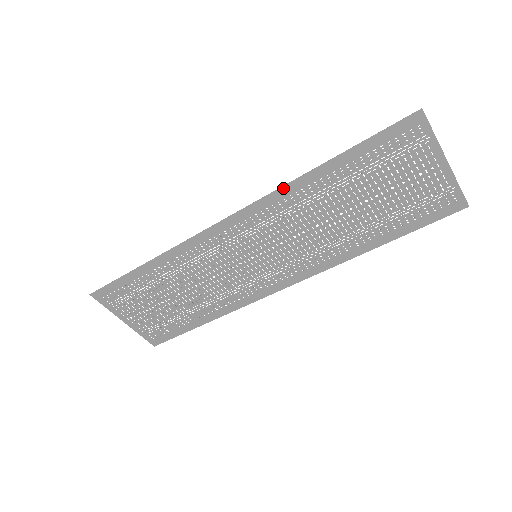
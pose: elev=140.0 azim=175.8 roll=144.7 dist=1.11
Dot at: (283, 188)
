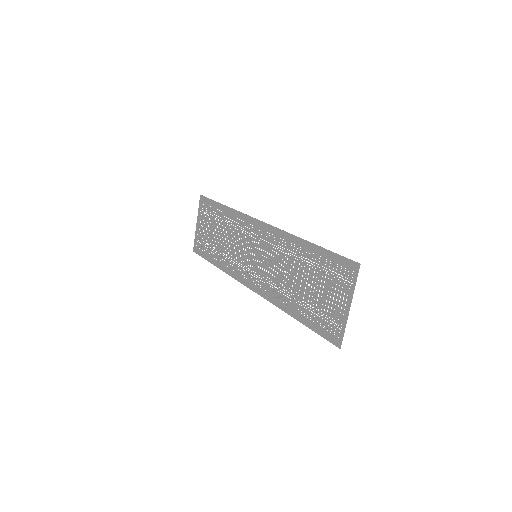
Dot at: (290, 235)
